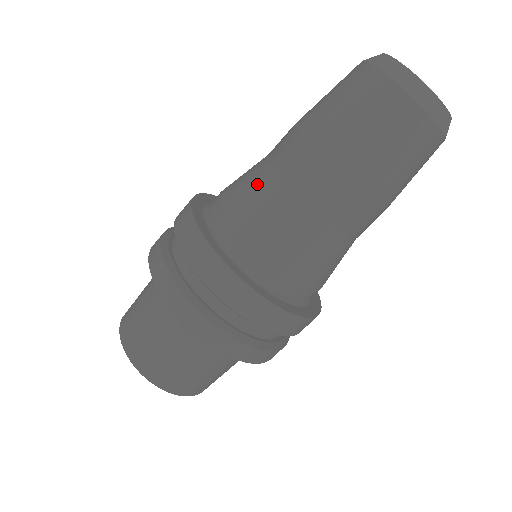
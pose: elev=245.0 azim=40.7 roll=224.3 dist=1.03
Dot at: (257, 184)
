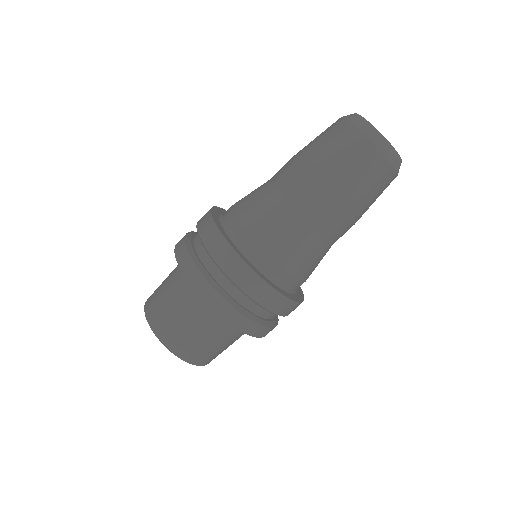
Dot at: (259, 194)
